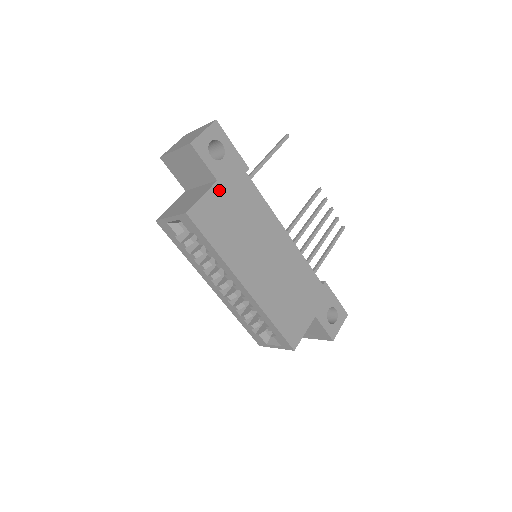
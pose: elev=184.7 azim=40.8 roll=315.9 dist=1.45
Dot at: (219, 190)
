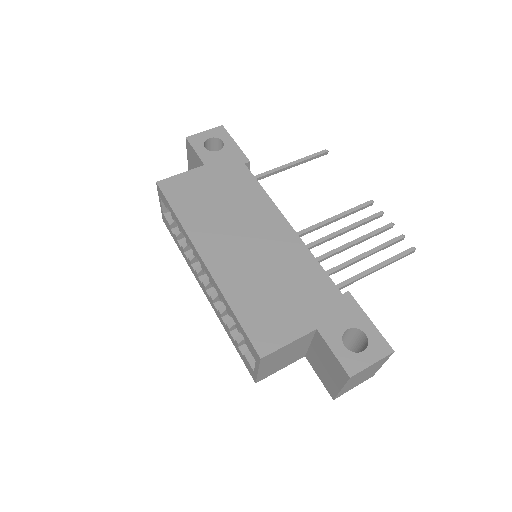
Dot at: (204, 172)
